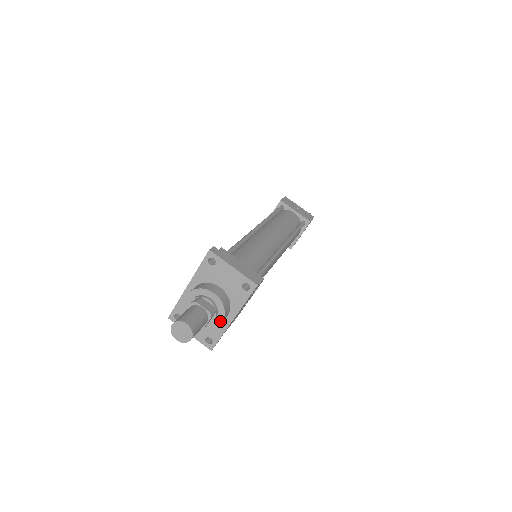
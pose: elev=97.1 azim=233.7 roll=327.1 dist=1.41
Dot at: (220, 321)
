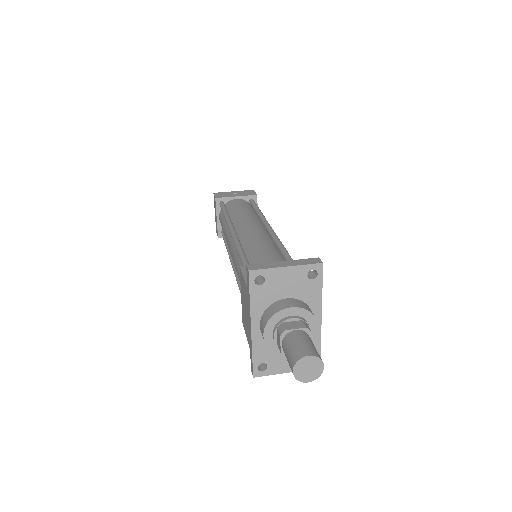
Dot at: (316, 329)
